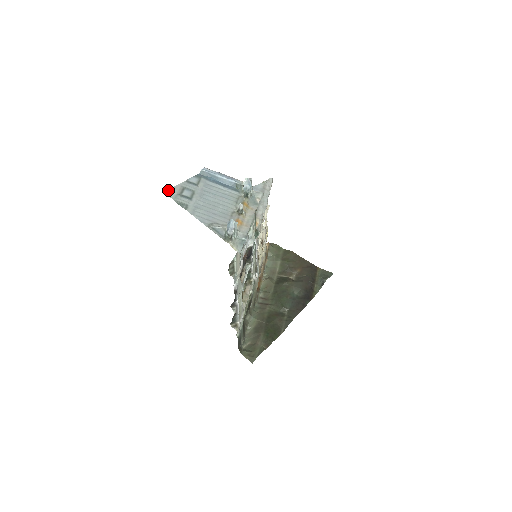
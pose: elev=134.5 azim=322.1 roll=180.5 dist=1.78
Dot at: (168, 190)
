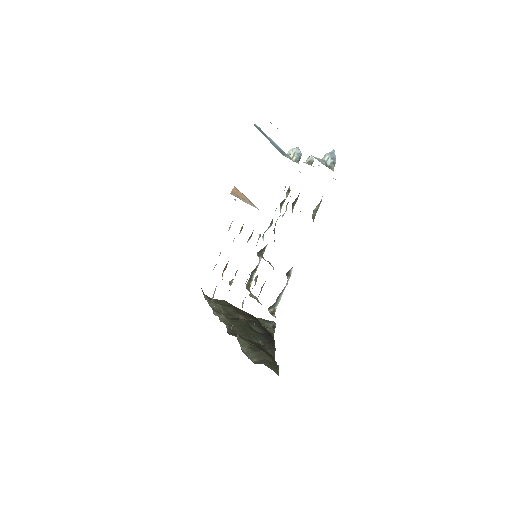
Dot at: occluded
